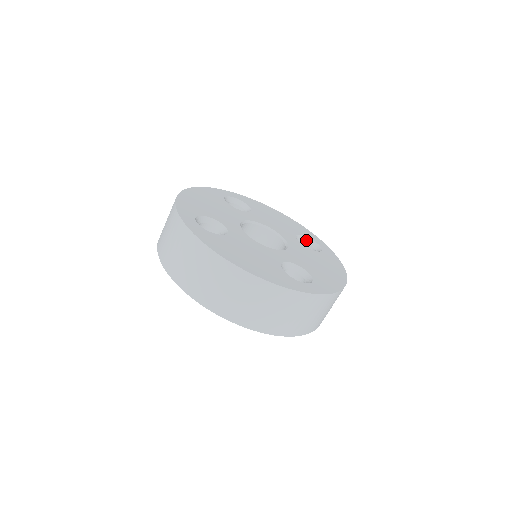
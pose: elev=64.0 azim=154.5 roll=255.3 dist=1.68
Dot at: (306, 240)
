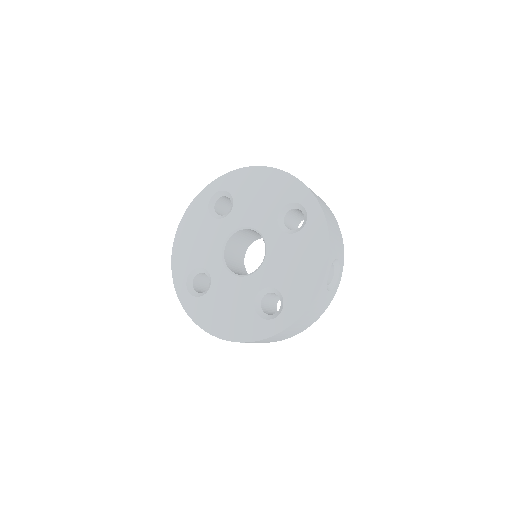
Dot at: (293, 206)
